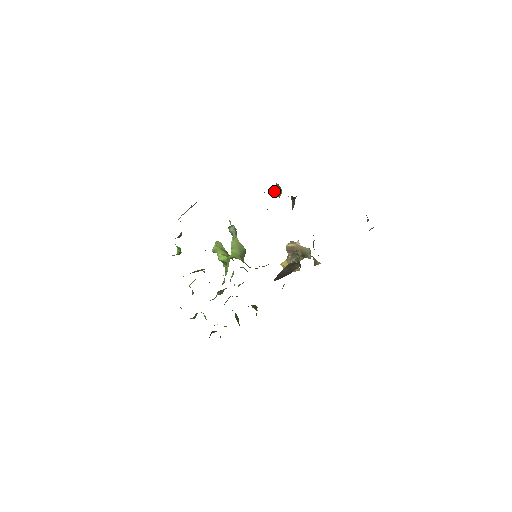
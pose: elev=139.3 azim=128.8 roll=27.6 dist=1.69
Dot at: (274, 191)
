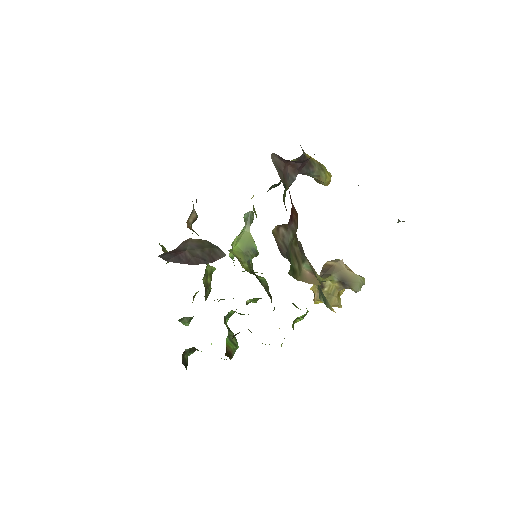
Dot at: occluded
